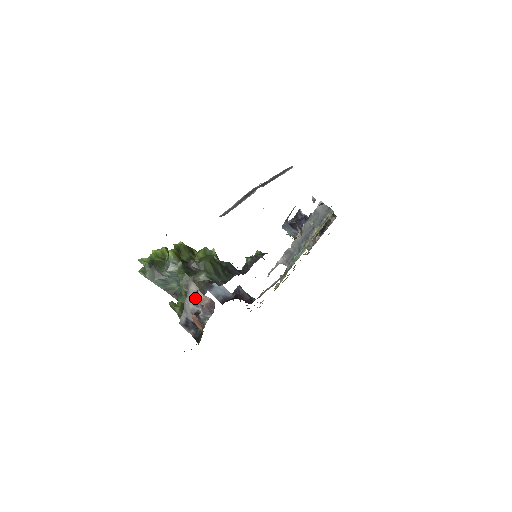
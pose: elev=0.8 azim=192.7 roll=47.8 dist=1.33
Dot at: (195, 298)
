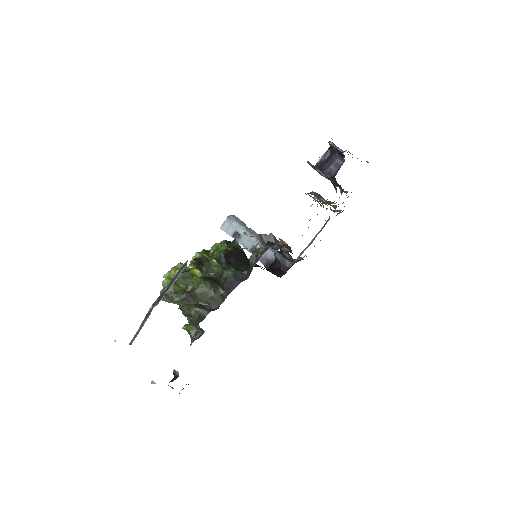
Dot at: occluded
